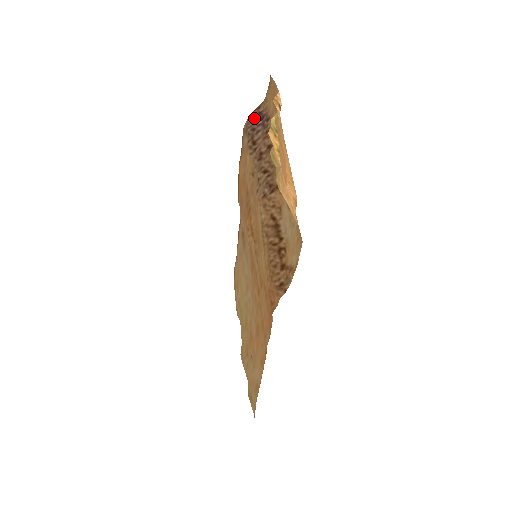
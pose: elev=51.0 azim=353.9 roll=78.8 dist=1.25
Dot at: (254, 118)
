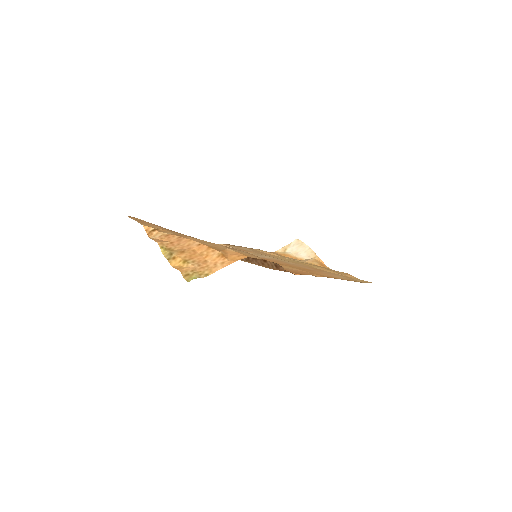
Dot at: occluded
